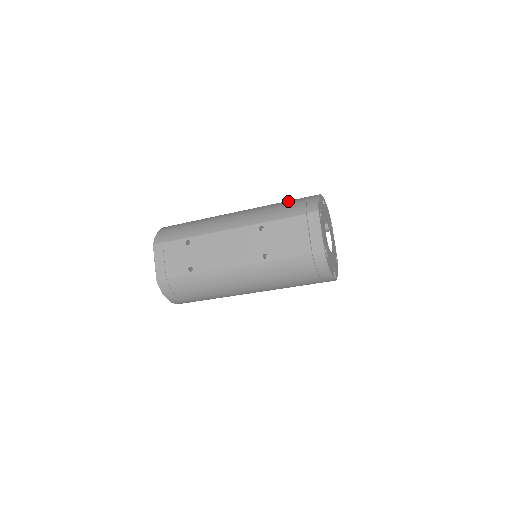
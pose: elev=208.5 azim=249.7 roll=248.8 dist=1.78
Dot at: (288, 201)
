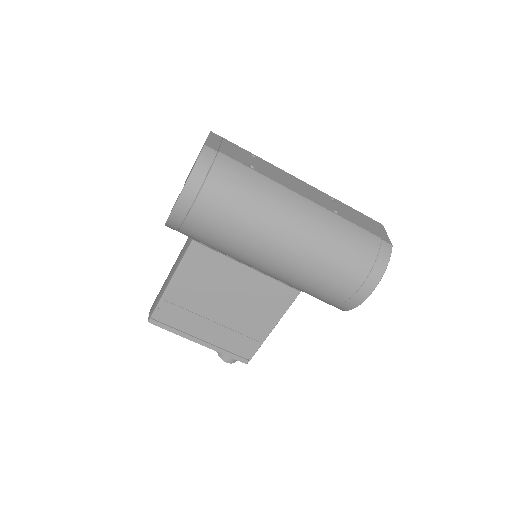
Dot at: occluded
